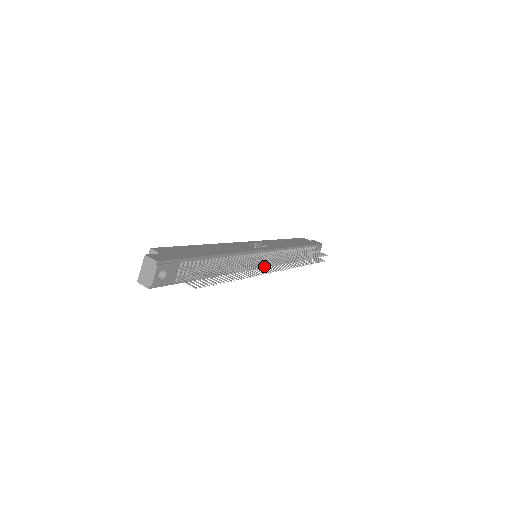
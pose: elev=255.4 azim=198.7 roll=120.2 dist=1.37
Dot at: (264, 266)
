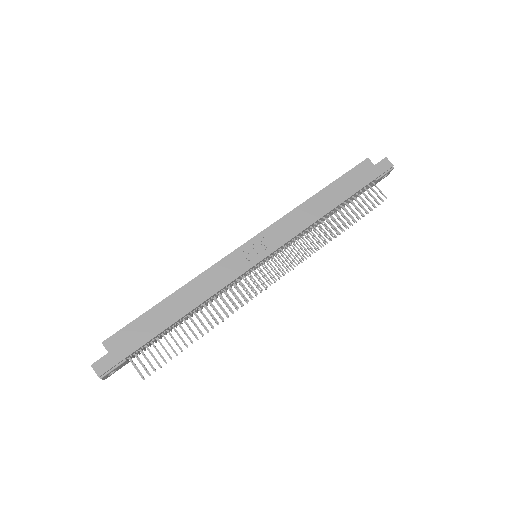
Dot at: occluded
